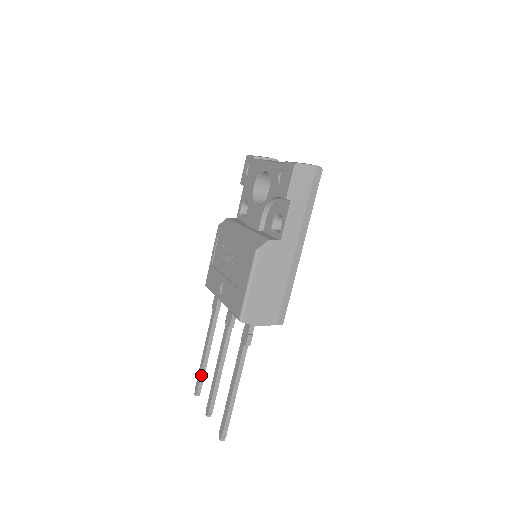
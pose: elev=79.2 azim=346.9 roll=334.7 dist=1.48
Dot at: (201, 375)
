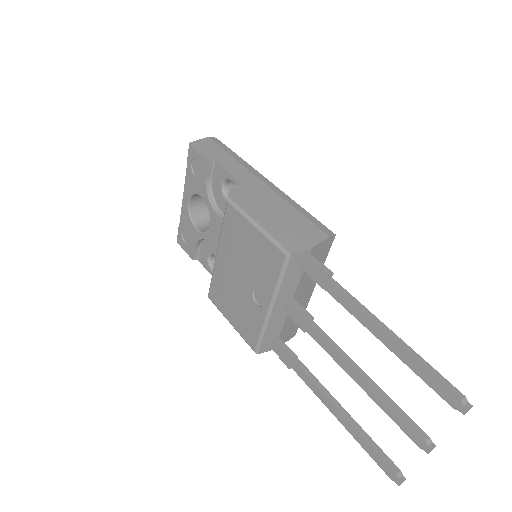
Dot at: (370, 445)
